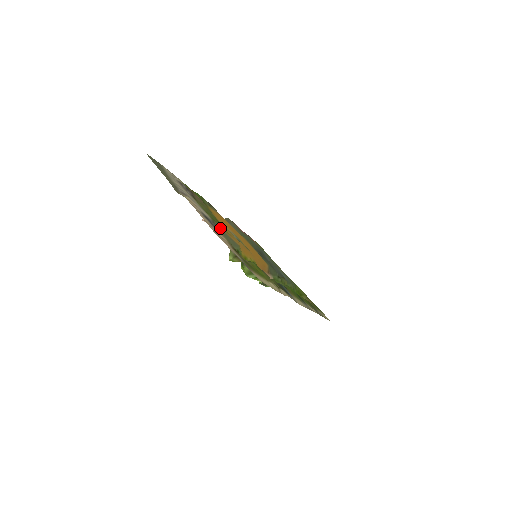
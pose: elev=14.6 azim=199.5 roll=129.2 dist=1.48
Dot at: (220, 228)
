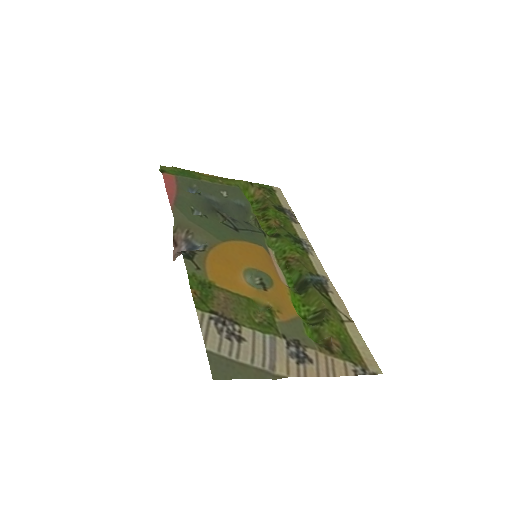
Dot at: (285, 329)
